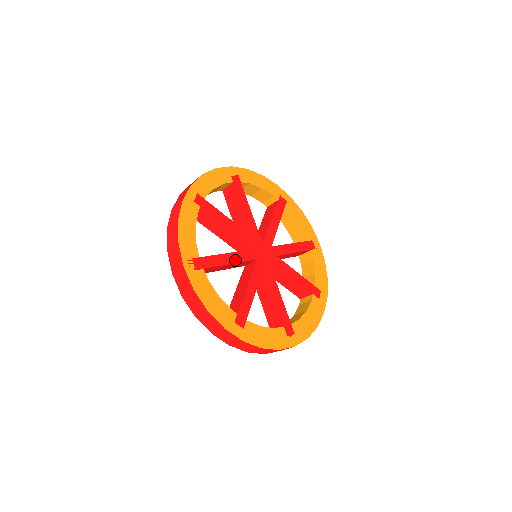
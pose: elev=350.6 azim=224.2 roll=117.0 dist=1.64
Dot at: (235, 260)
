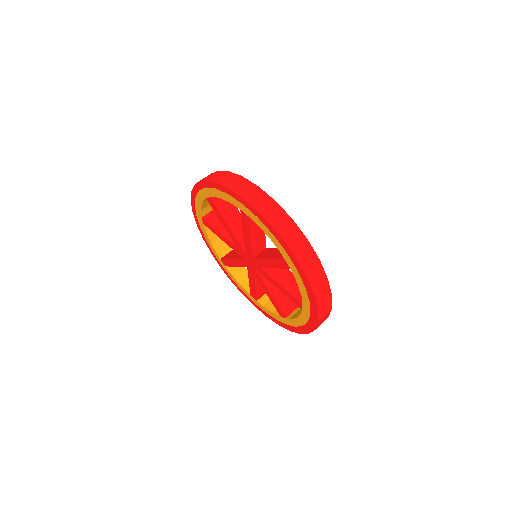
Dot at: occluded
